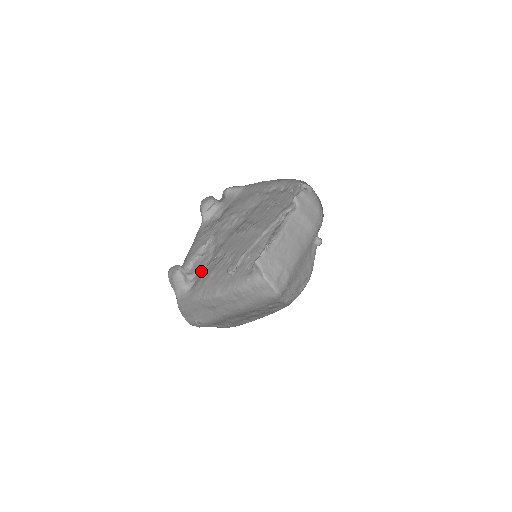
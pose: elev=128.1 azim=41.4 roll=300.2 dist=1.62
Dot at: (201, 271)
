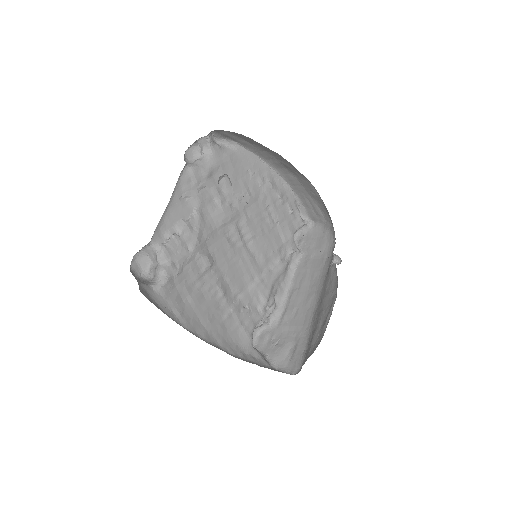
Dot at: (179, 264)
